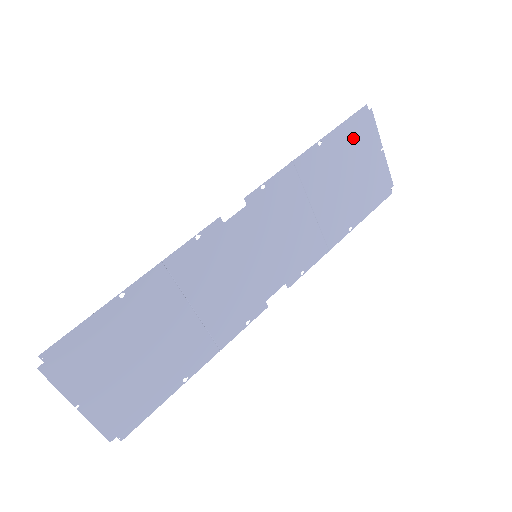
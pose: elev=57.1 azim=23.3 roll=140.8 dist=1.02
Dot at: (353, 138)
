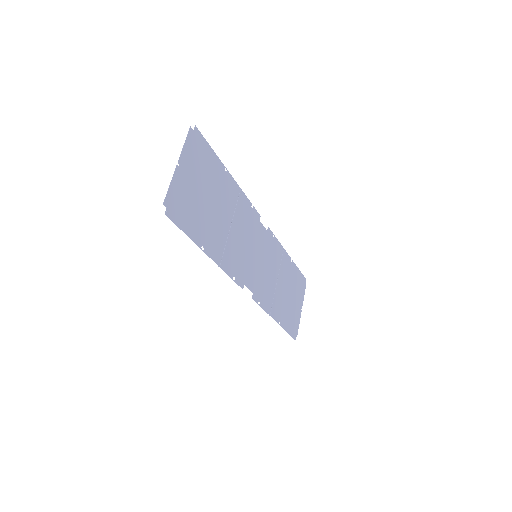
Dot at: (298, 283)
